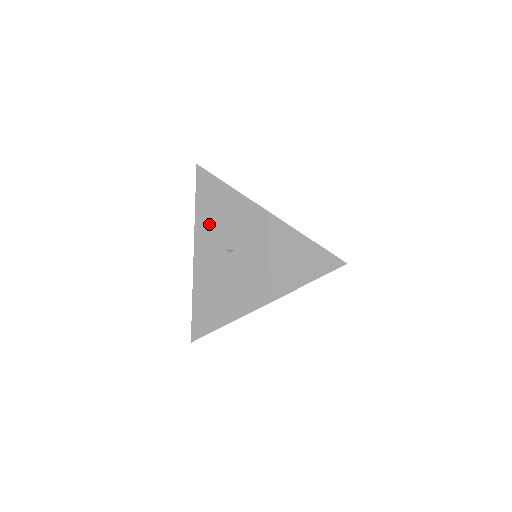
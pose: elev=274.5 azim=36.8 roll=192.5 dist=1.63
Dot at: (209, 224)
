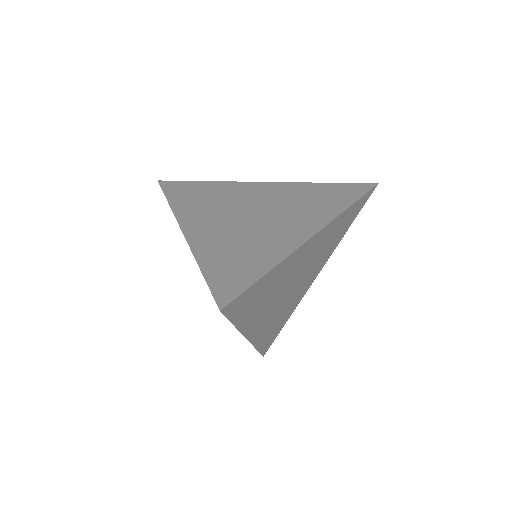
Dot at: occluded
